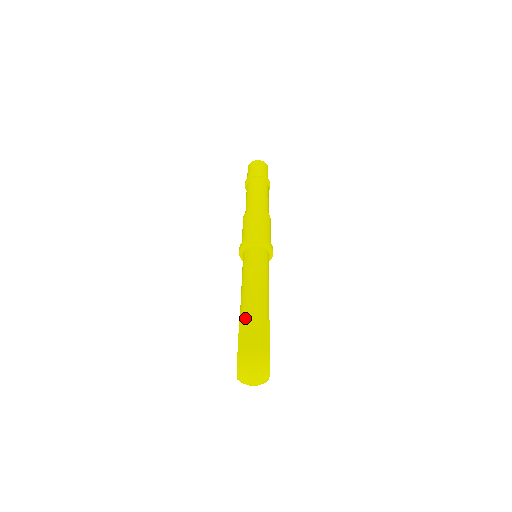
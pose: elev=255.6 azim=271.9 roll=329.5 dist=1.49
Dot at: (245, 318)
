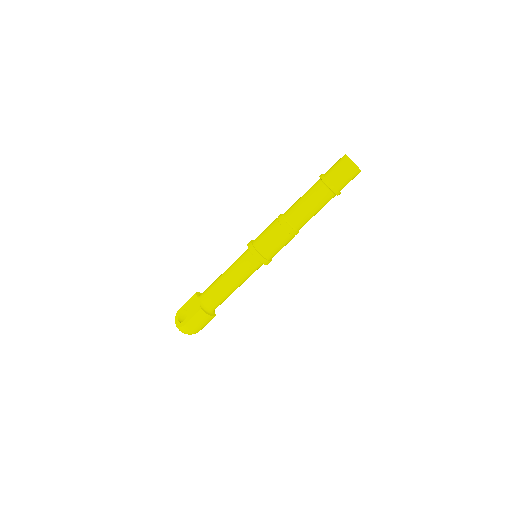
Dot at: (204, 313)
